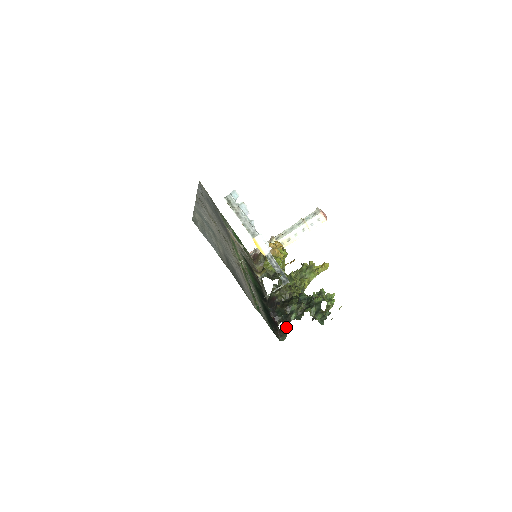
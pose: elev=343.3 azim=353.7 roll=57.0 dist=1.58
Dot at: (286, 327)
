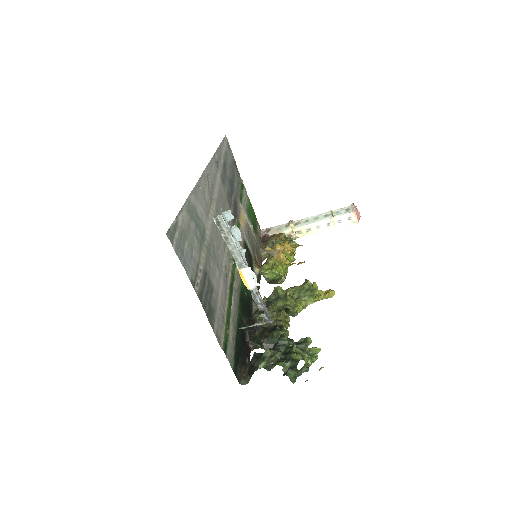
Dot at: (251, 372)
